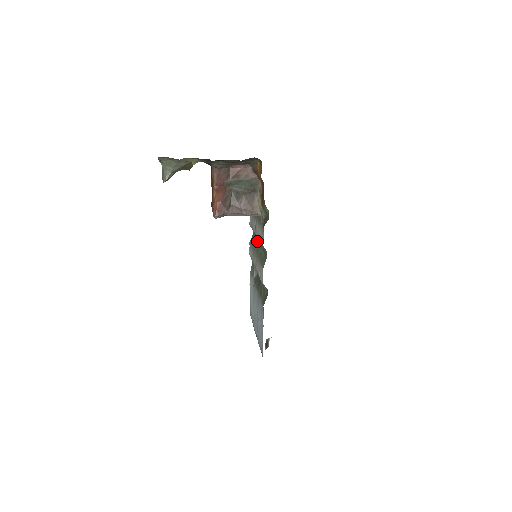
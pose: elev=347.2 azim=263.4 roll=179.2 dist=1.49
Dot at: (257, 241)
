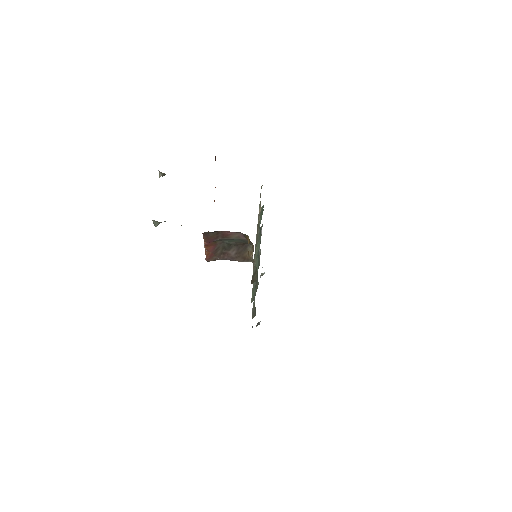
Dot at: (260, 238)
